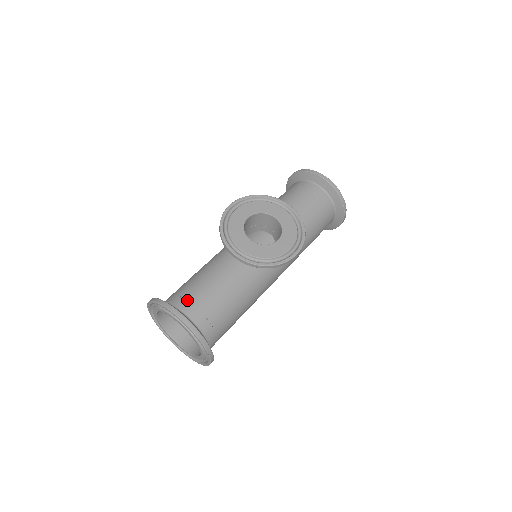
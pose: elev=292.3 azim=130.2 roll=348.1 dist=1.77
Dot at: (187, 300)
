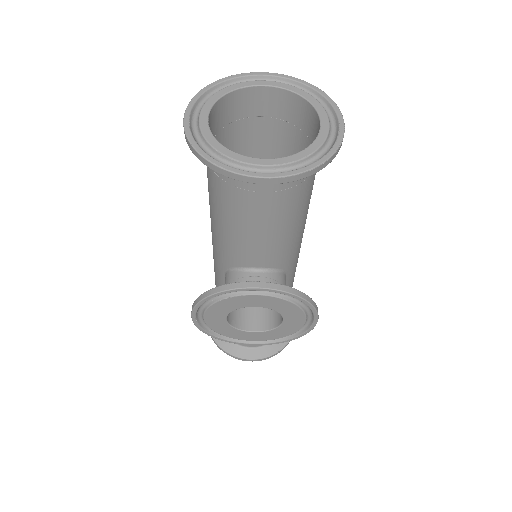
Dot at: occluded
